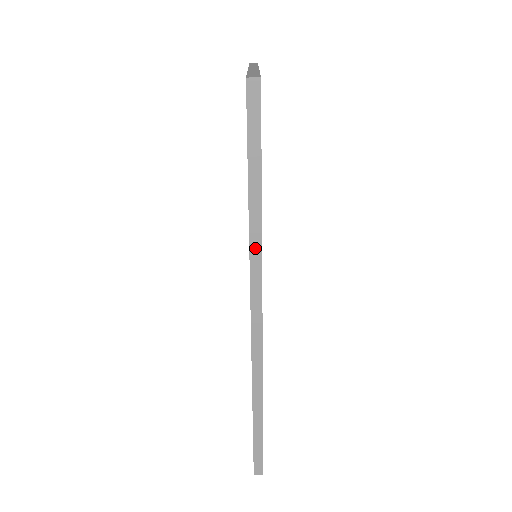
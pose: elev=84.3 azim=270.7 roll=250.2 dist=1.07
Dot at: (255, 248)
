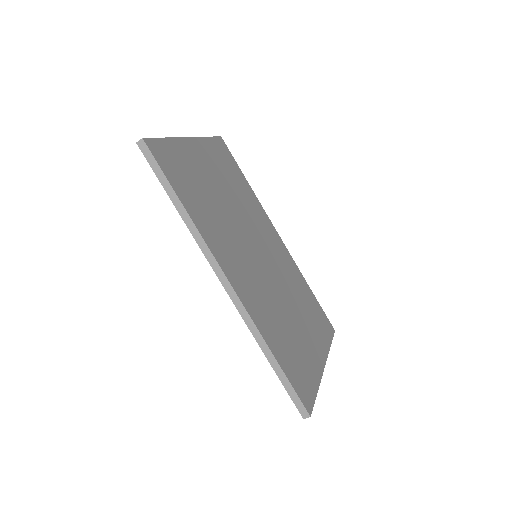
Dot at: (196, 235)
